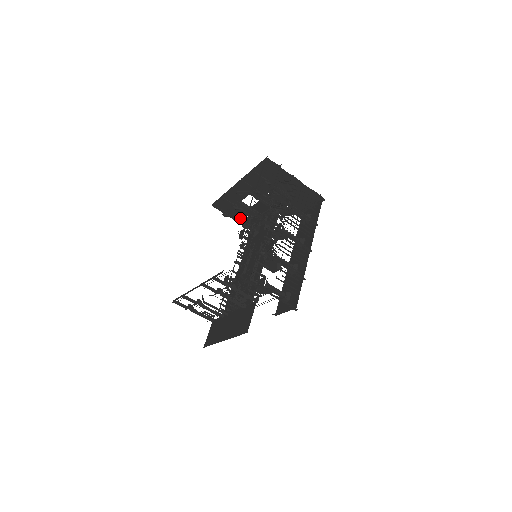
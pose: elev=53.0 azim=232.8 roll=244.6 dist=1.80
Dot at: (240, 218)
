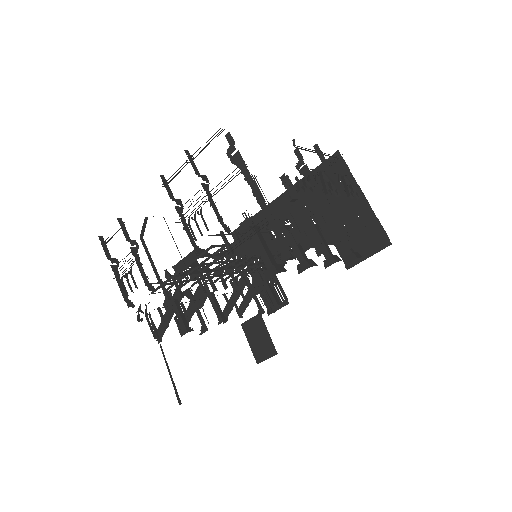
Dot at: occluded
